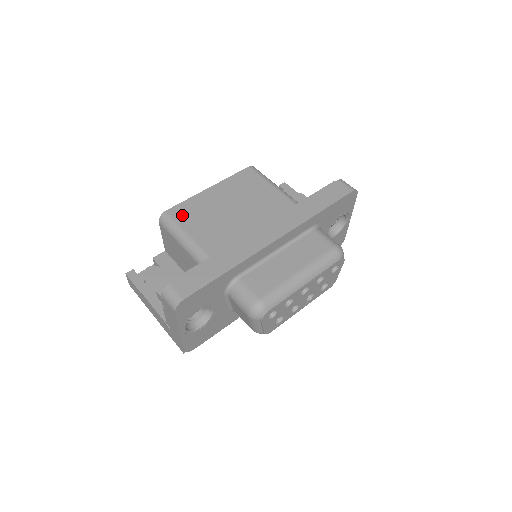
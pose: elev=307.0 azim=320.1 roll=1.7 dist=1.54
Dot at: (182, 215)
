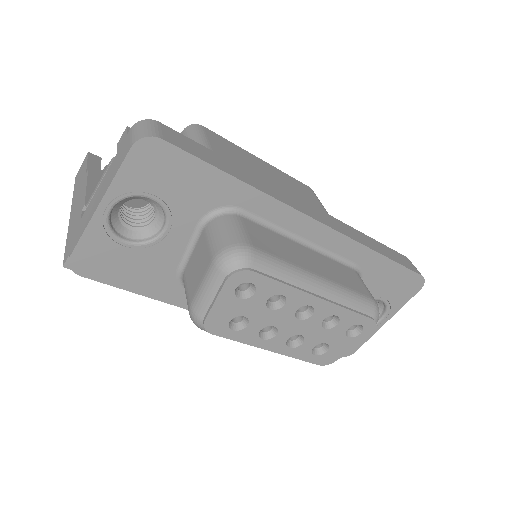
Dot at: (217, 140)
